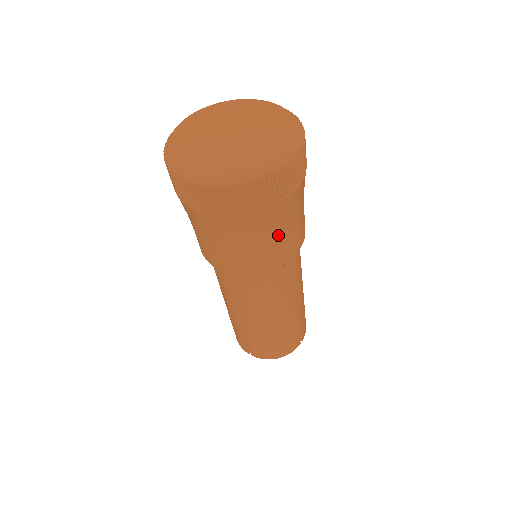
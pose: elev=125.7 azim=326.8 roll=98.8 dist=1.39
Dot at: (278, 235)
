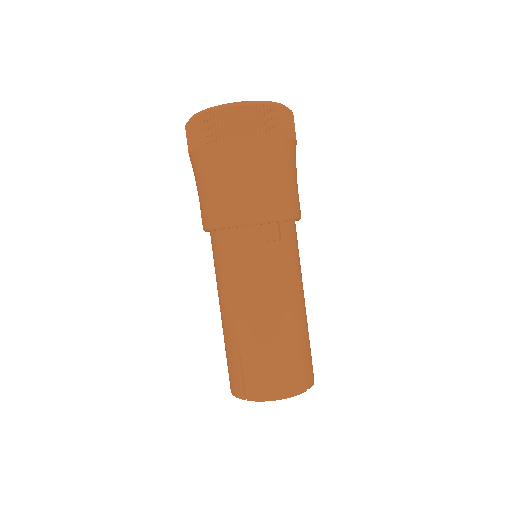
Dot at: (272, 177)
